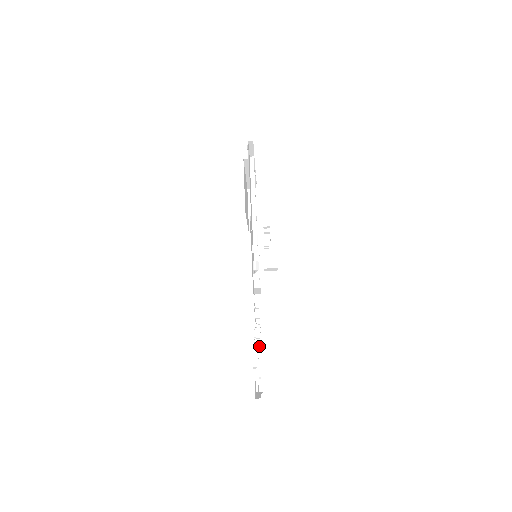
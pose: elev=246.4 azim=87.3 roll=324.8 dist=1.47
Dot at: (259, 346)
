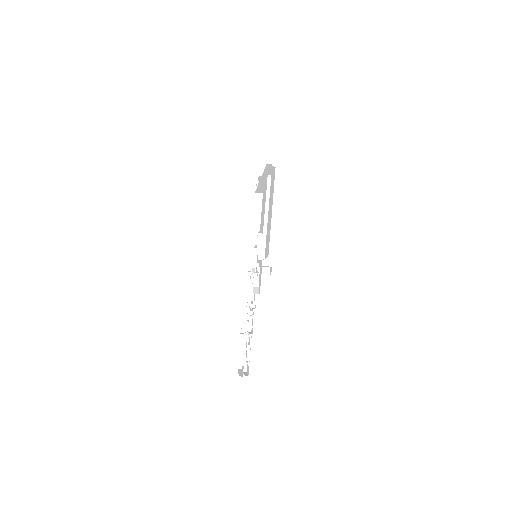
Dot at: (249, 334)
